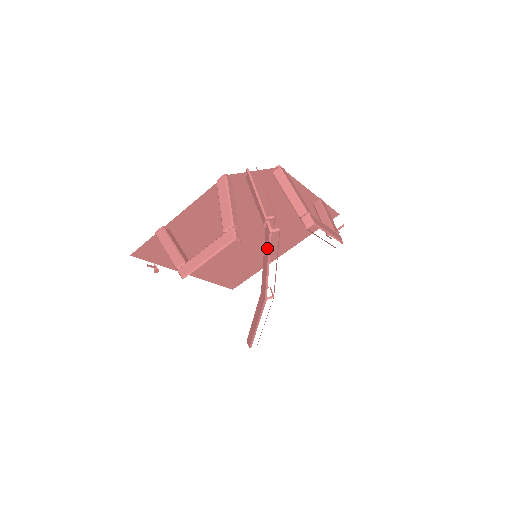
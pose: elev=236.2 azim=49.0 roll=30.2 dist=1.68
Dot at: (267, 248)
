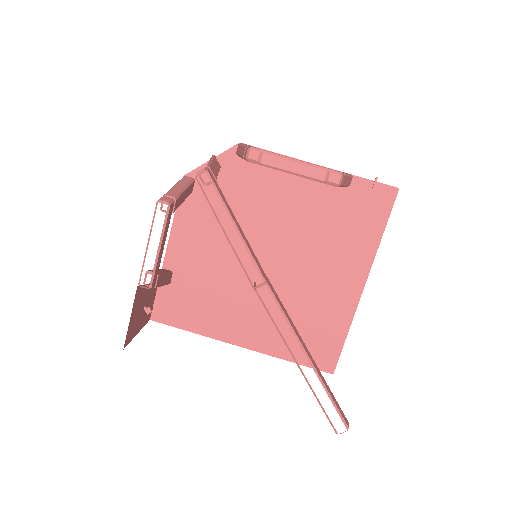
Dot at: (210, 205)
